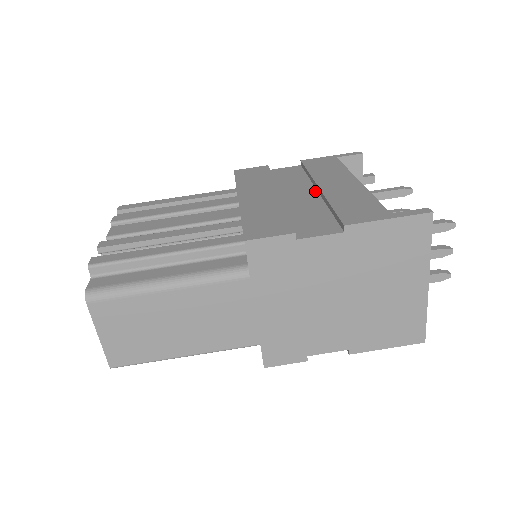
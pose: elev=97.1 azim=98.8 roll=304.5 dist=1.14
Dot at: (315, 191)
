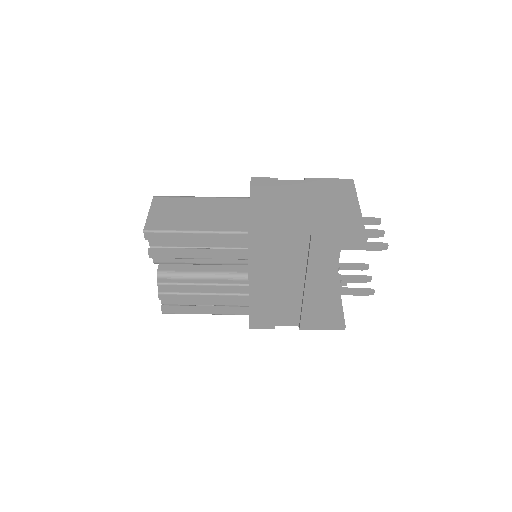
Dot at: occluded
